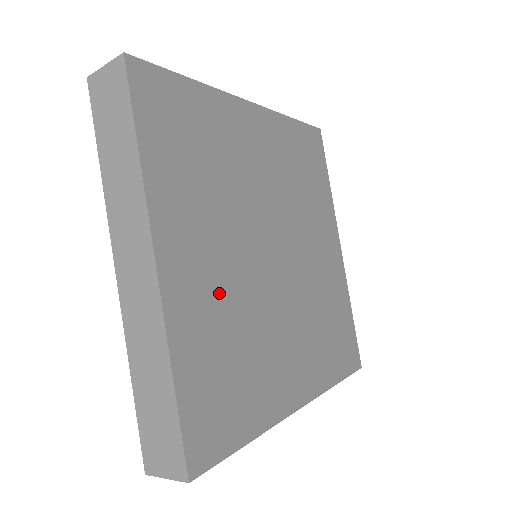
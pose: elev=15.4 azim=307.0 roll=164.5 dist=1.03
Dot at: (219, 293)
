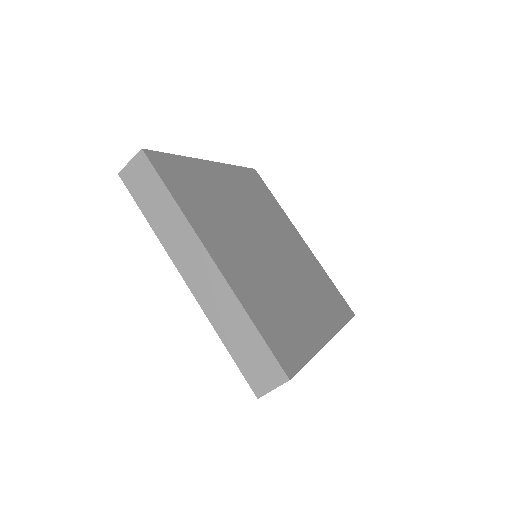
Dot at: (251, 273)
